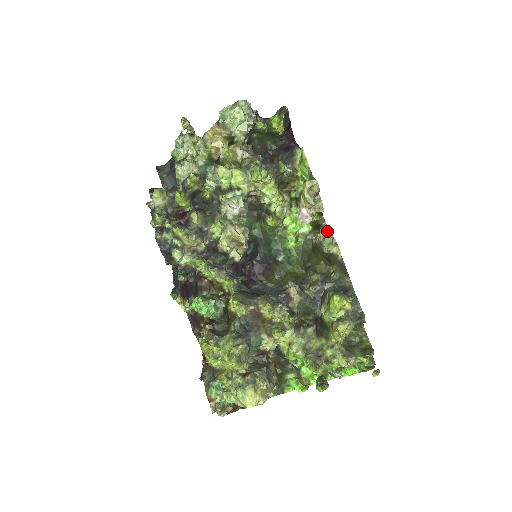
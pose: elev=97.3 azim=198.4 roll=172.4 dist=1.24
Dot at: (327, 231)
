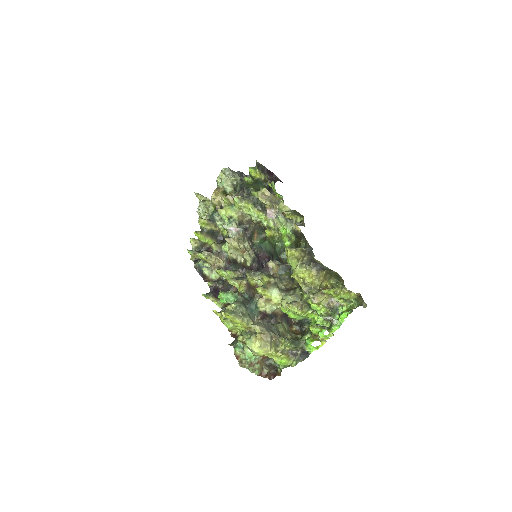
Dot at: occluded
